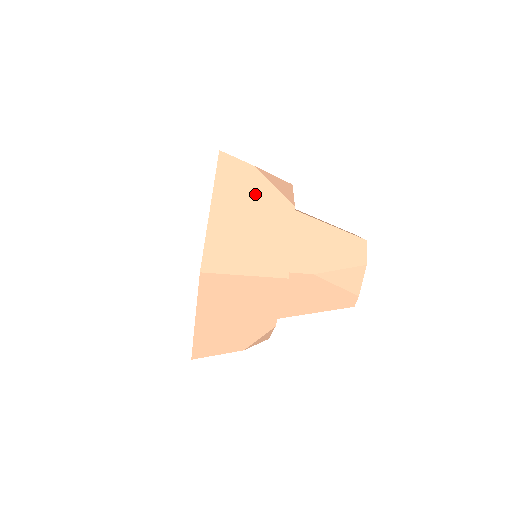
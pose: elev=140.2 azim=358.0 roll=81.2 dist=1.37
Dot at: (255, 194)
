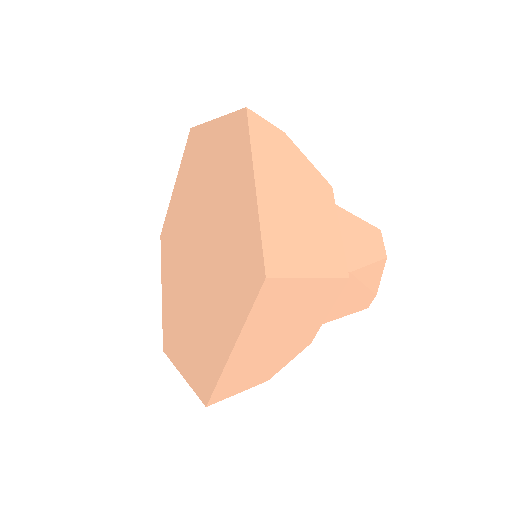
Dot at: (294, 169)
